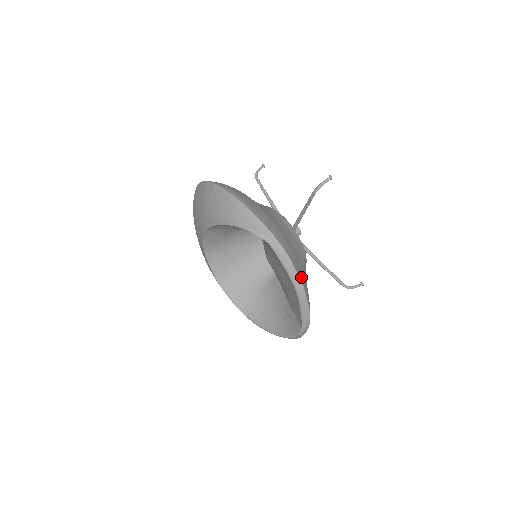
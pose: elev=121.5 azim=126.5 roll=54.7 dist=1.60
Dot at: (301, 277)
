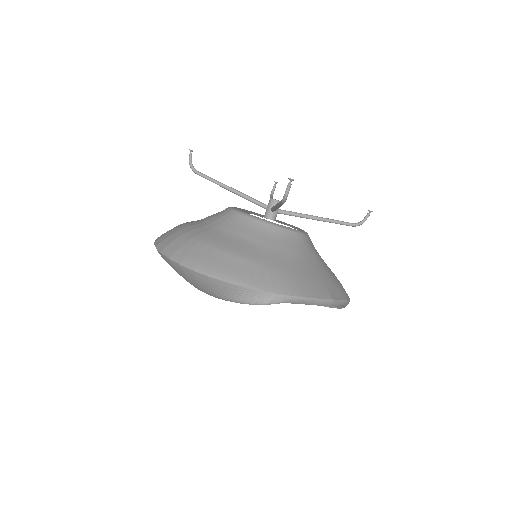
Dot at: (325, 292)
